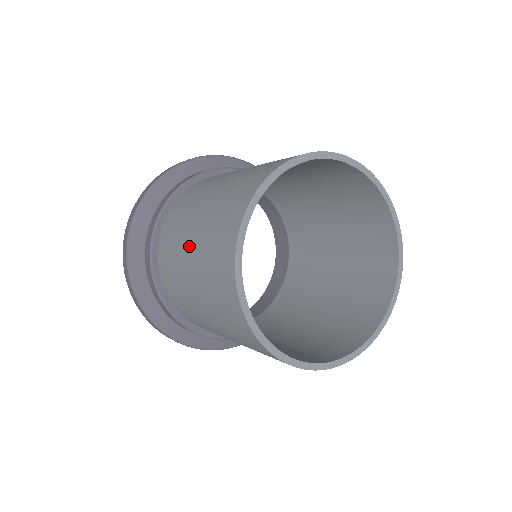
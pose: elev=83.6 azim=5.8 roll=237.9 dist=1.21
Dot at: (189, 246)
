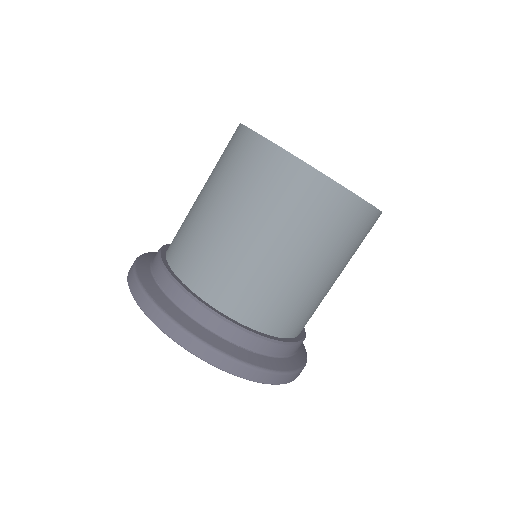
Dot at: (215, 209)
